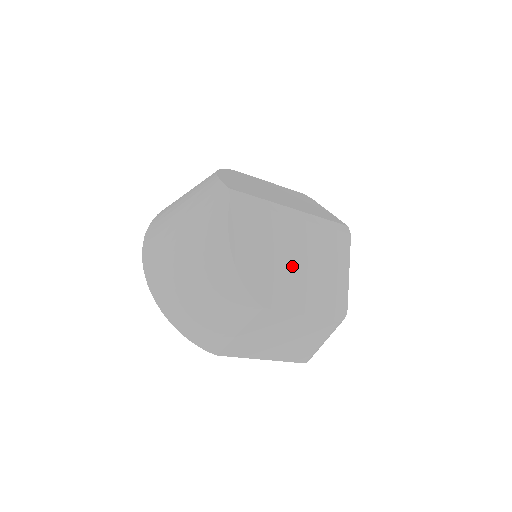
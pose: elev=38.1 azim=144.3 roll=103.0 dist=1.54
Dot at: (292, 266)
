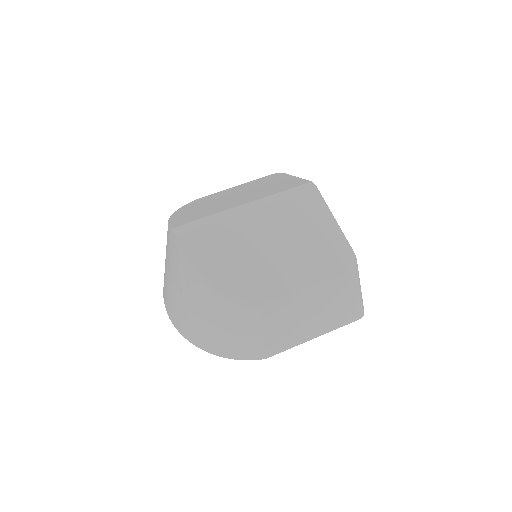
Dot at: (270, 253)
